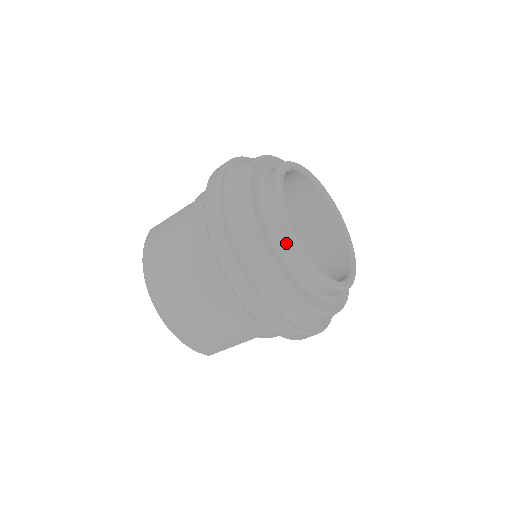
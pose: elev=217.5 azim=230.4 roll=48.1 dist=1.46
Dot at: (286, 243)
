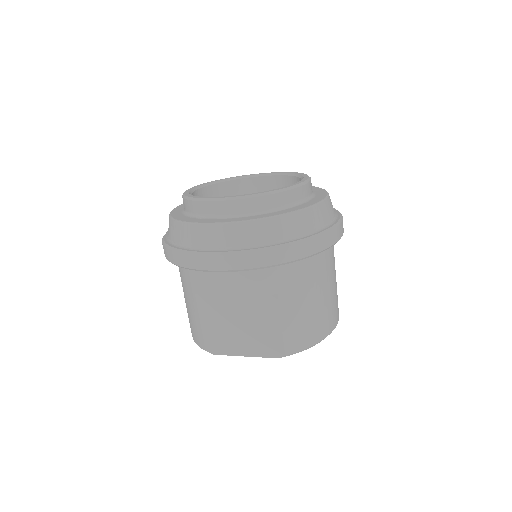
Dot at: occluded
